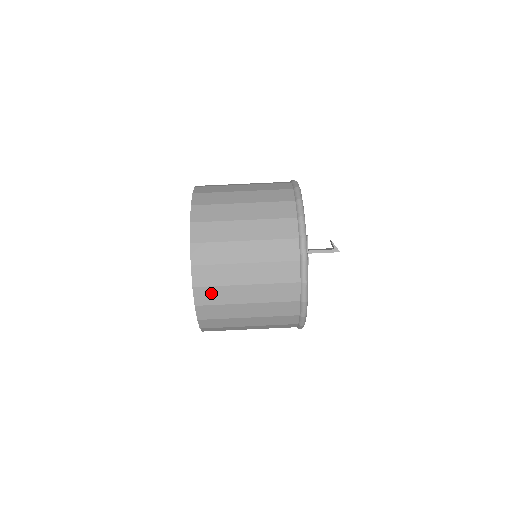
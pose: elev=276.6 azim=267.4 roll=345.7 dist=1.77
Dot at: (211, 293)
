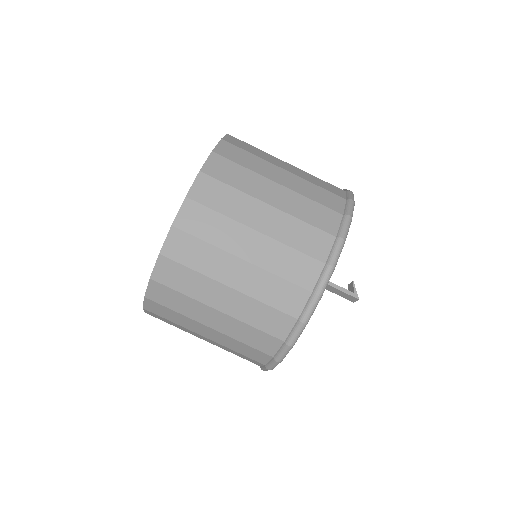
Dot at: (204, 218)
